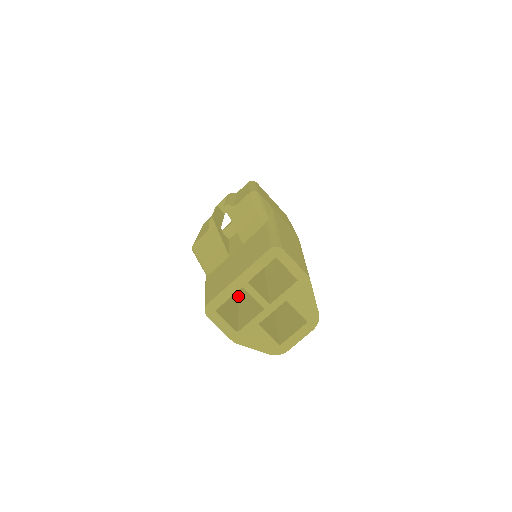
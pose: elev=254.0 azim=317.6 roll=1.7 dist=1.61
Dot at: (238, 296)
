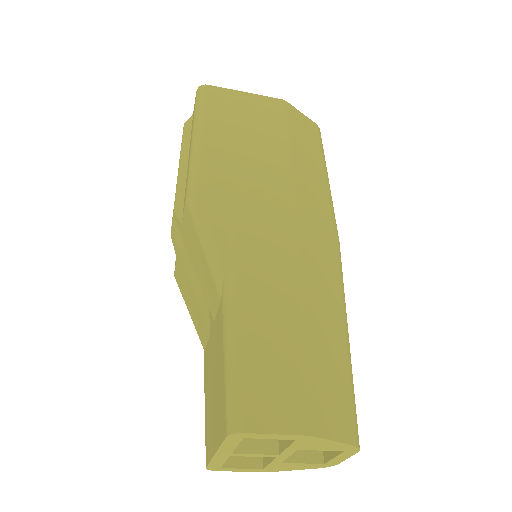
Dot at: occluded
